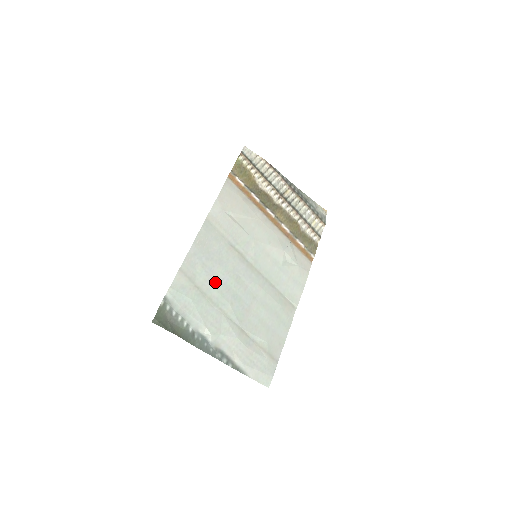
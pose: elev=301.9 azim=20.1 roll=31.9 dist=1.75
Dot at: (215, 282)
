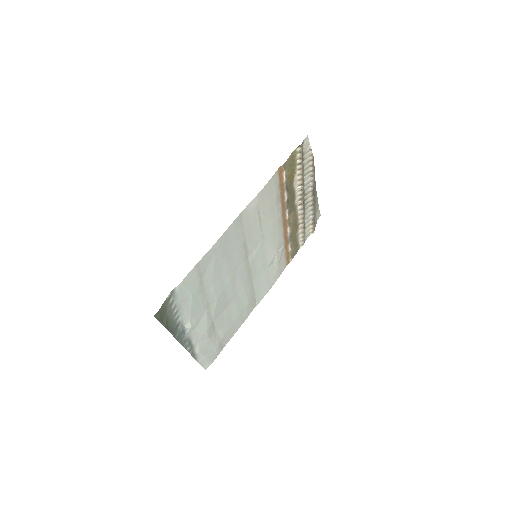
Dot at: (216, 279)
